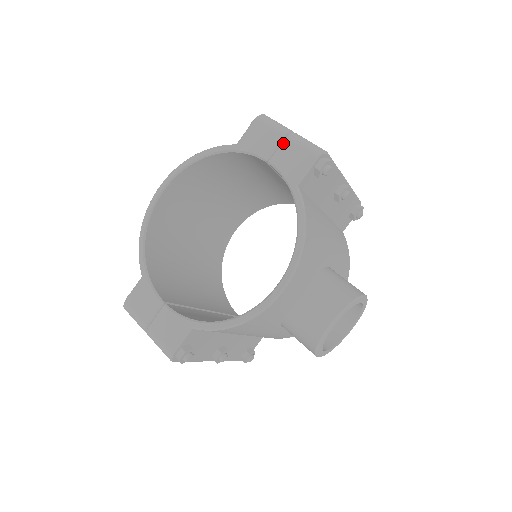
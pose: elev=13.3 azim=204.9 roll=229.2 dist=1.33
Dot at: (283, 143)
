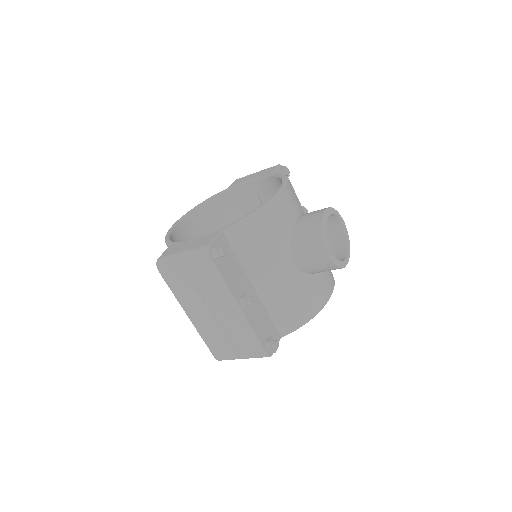
Dot at: (256, 173)
